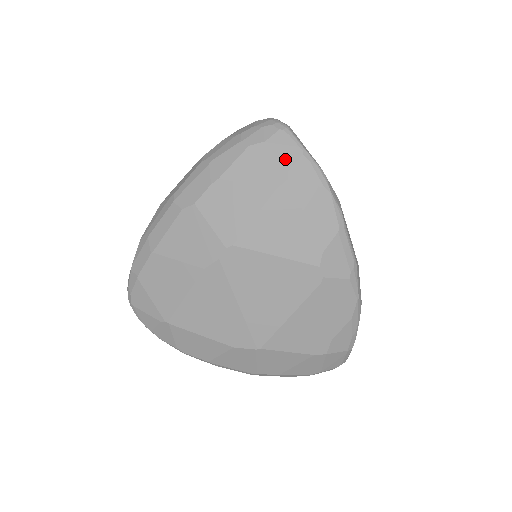
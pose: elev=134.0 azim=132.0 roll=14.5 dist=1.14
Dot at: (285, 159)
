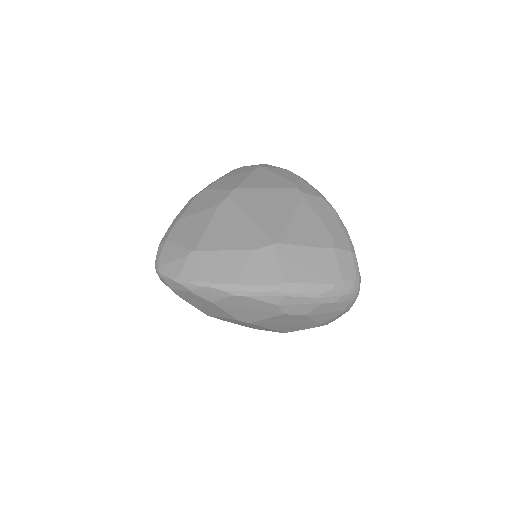
Dot at: (256, 165)
